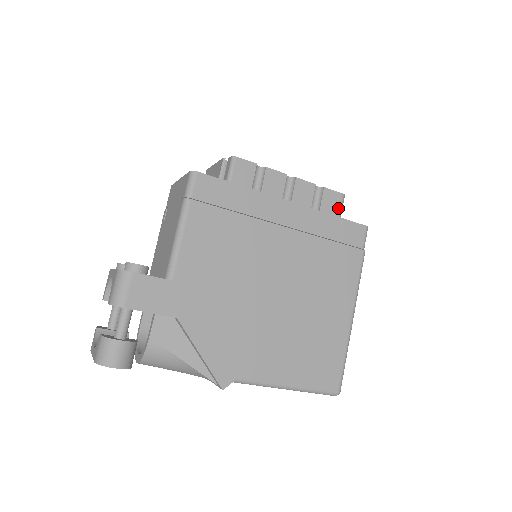
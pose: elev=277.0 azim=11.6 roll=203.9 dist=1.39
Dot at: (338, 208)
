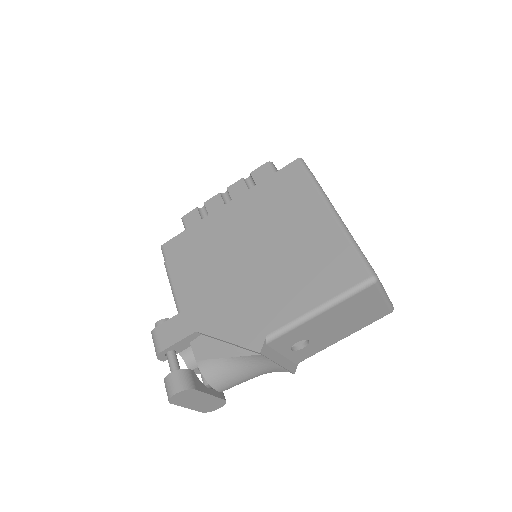
Dot at: (270, 172)
